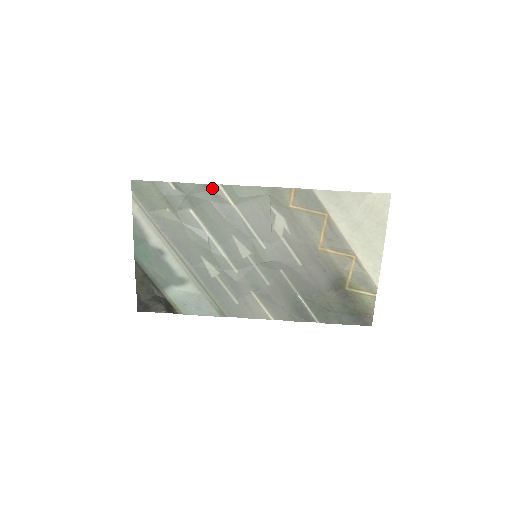
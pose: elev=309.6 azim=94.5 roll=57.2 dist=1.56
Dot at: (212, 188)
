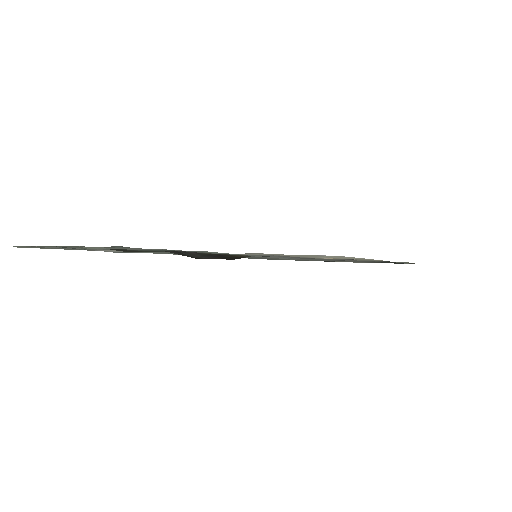
Dot at: occluded
